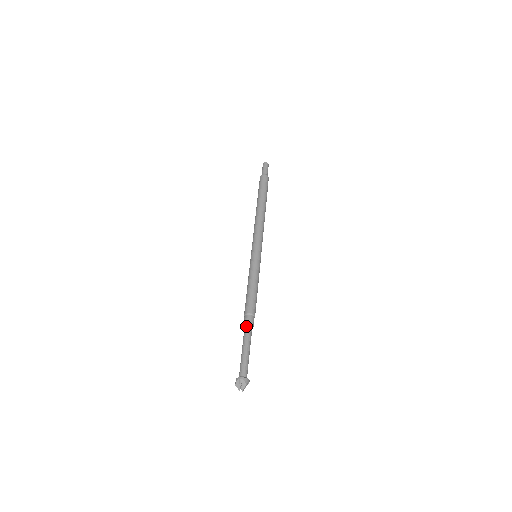
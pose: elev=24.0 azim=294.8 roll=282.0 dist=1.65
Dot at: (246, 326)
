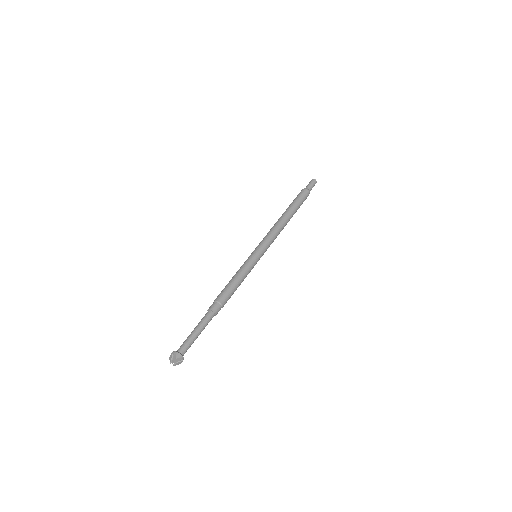
Dot at: (208, 311)
